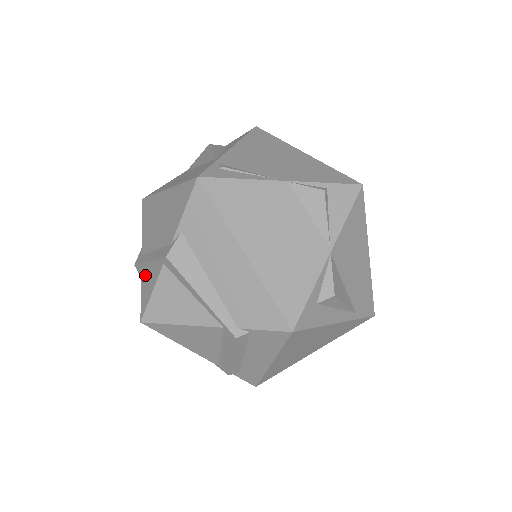
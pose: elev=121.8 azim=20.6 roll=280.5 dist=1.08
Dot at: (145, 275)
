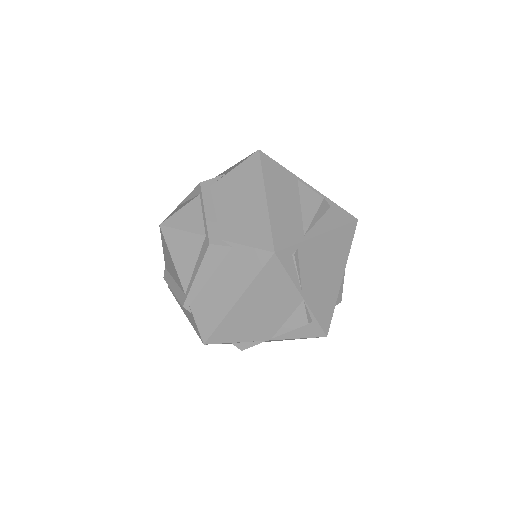
Dot at: (195, 207)
